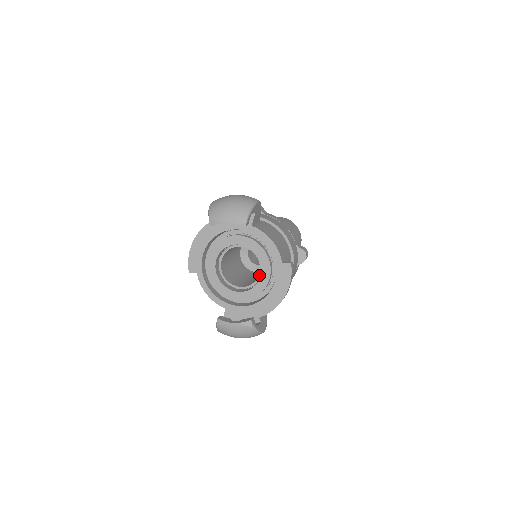
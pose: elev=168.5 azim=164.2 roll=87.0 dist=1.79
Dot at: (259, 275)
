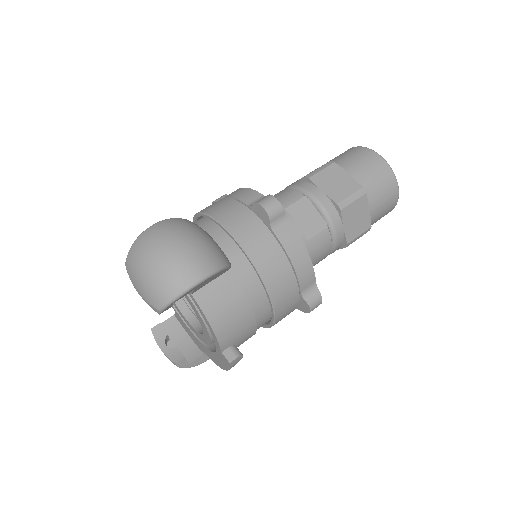
Dot at: occluded
